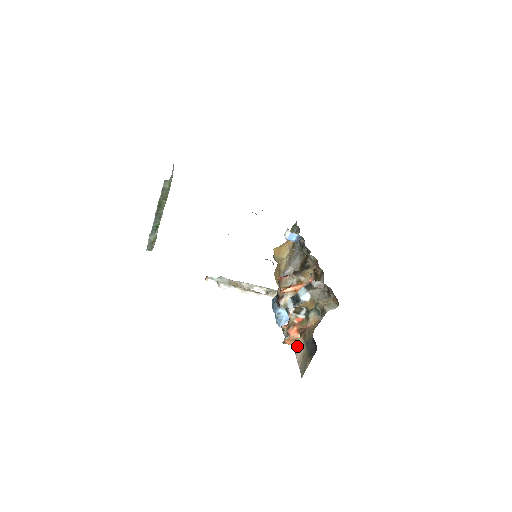
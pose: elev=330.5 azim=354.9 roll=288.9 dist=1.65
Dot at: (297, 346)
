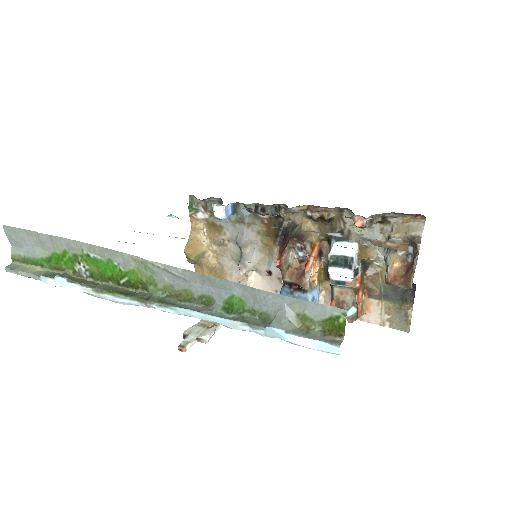
Dot at: (366, 310)
